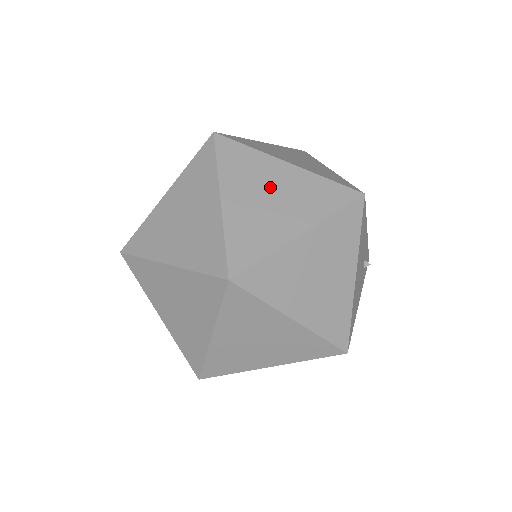
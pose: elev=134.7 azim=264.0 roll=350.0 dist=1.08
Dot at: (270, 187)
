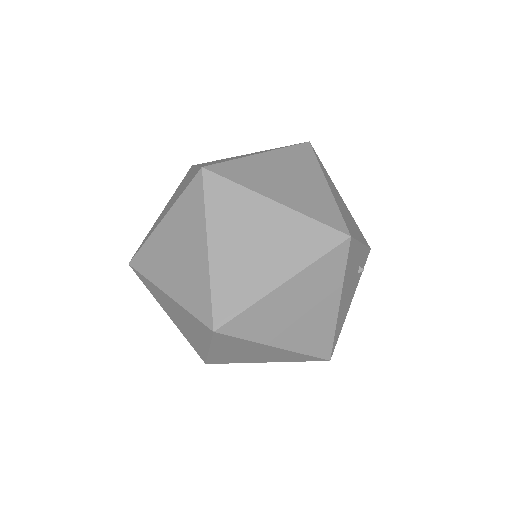
Dot at: (256, 232)
